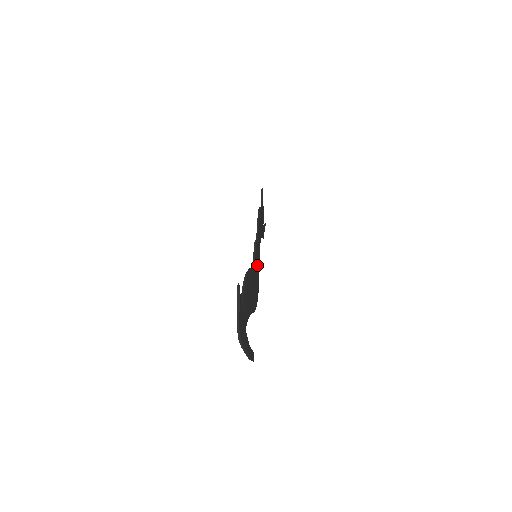
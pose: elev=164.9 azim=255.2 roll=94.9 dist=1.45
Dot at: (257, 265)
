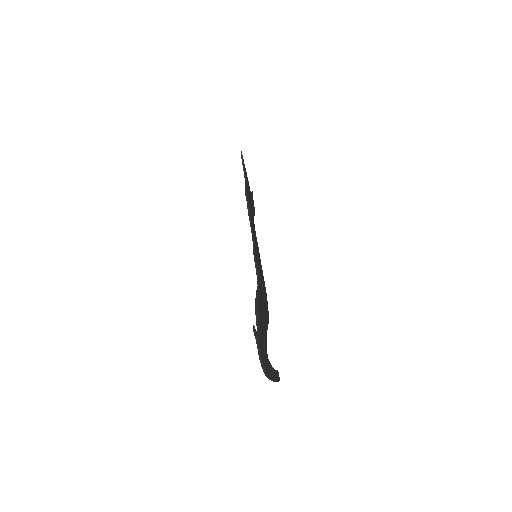
Dot at: (260, 269)
